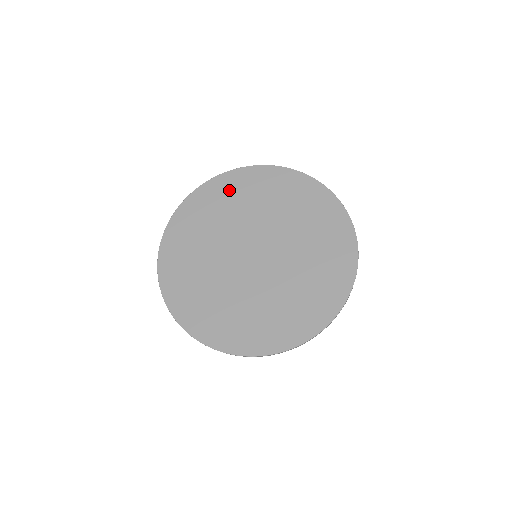
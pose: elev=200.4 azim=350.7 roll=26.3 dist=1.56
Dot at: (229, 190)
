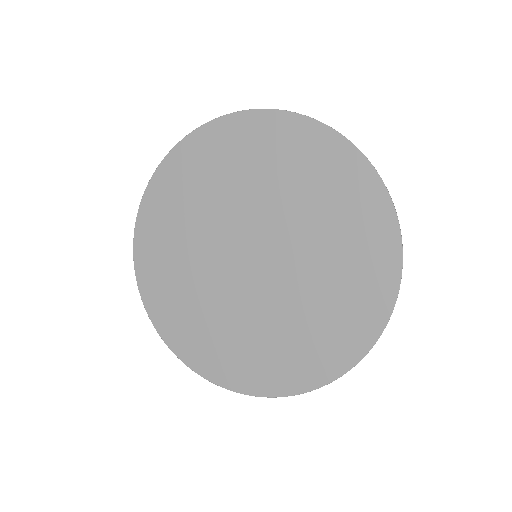
Dot at: (321, 165)
